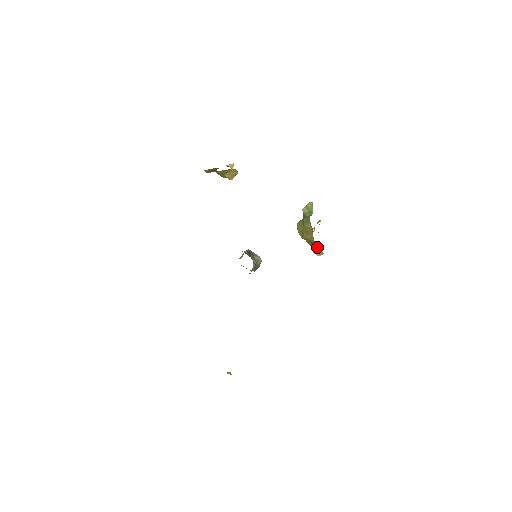
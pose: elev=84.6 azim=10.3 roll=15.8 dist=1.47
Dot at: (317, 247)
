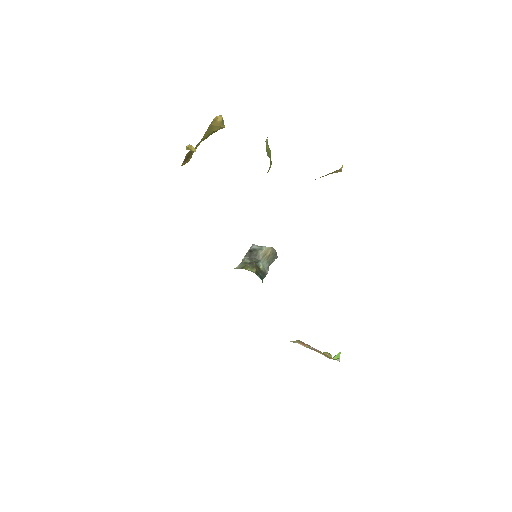
Dot at: occluded
